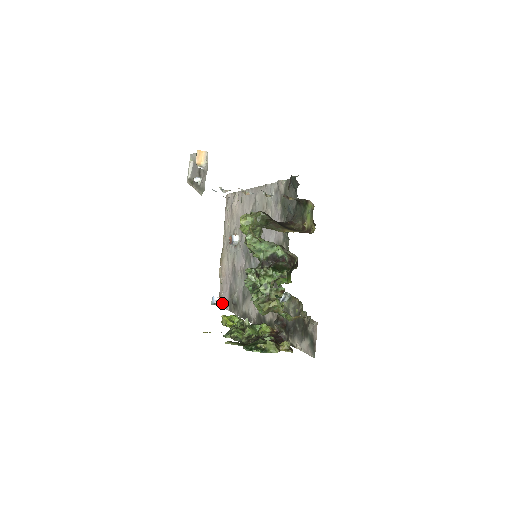
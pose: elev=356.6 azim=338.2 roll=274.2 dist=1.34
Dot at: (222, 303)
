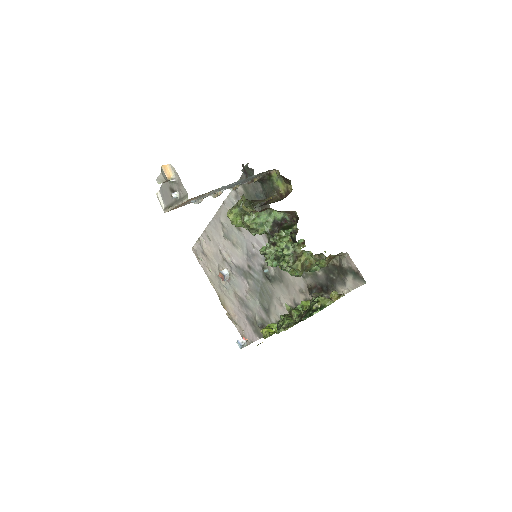
Dot at: (249, 340)
